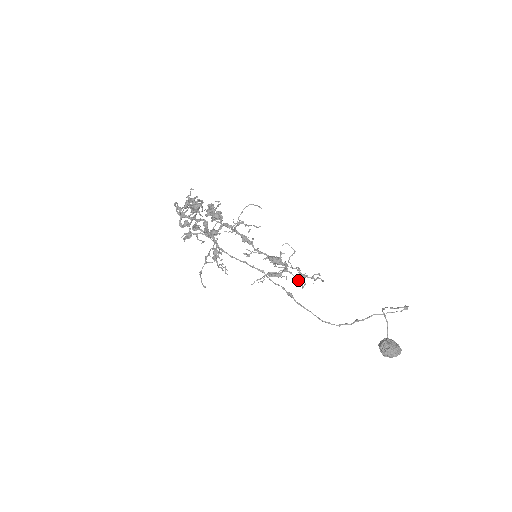
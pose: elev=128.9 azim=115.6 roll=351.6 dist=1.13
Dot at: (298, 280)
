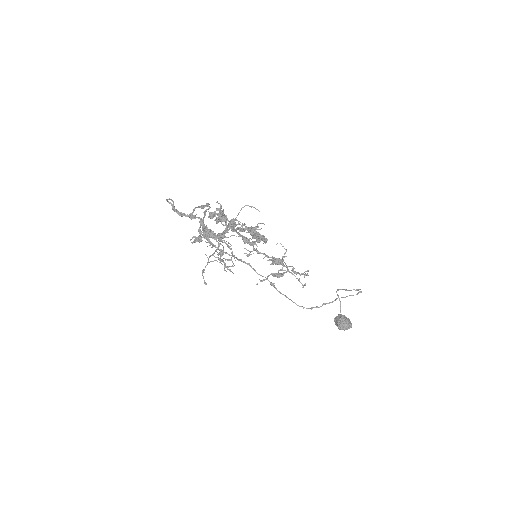
Dot at: occluded
